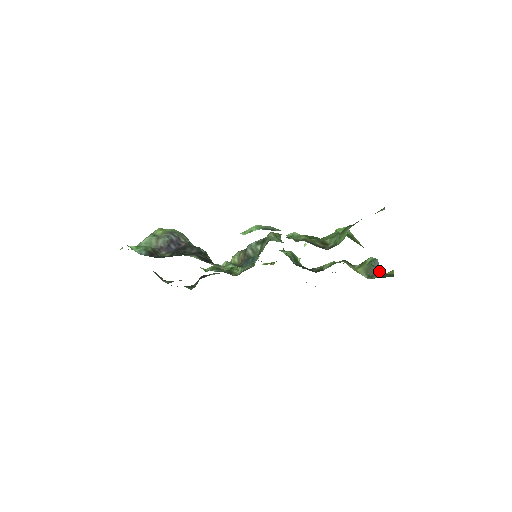
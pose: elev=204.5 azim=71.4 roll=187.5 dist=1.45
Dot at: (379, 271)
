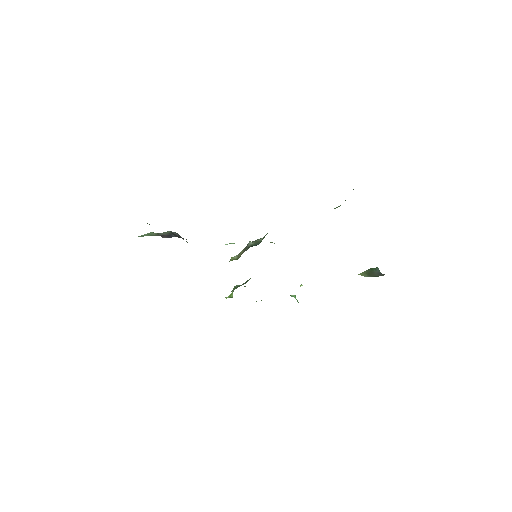
Dot at: (381, 273)
